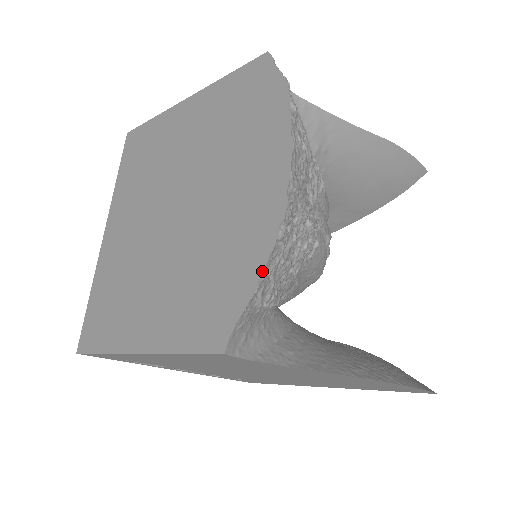
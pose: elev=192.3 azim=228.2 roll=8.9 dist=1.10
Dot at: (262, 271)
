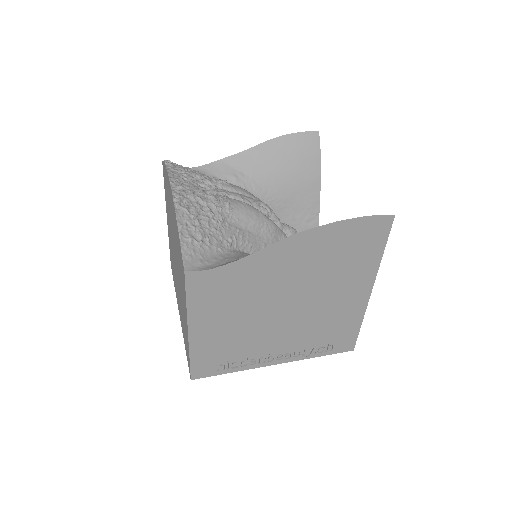
Dot at: (177, 224)
